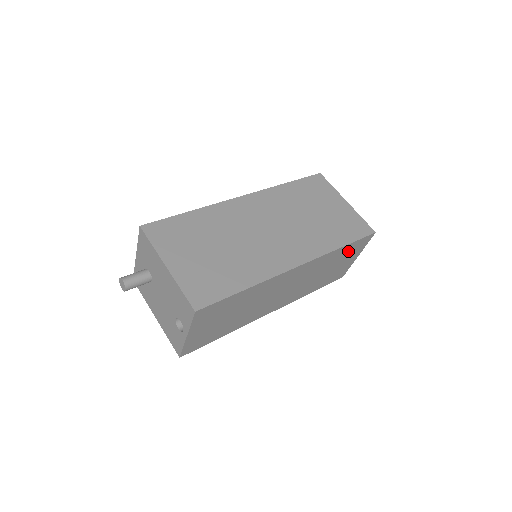
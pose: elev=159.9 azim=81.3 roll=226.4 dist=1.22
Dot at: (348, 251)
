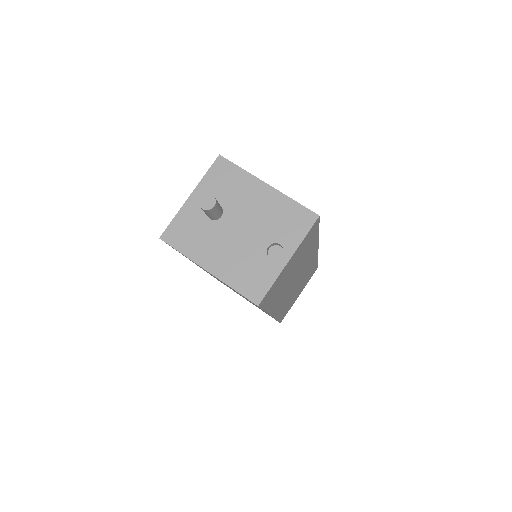
Dot at: (310, 274)
